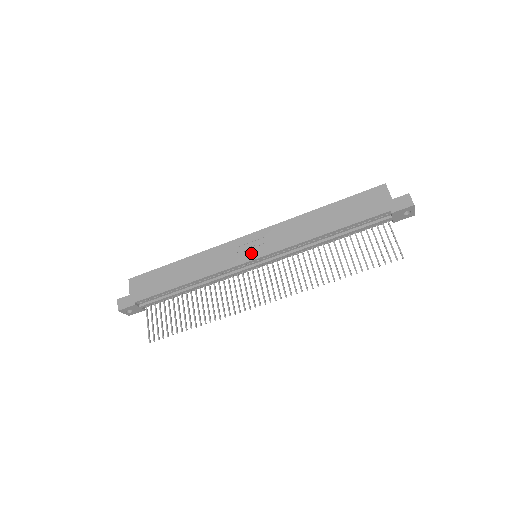
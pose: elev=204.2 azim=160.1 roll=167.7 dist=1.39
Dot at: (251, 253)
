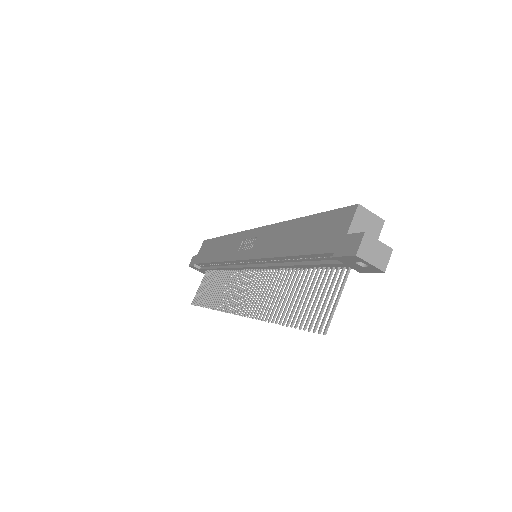
Dot at: (243, 251)
